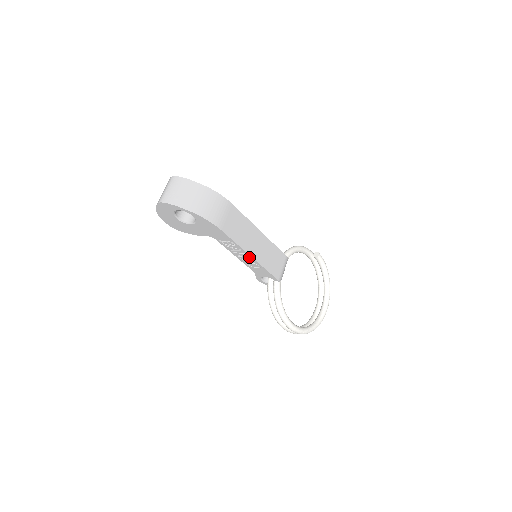
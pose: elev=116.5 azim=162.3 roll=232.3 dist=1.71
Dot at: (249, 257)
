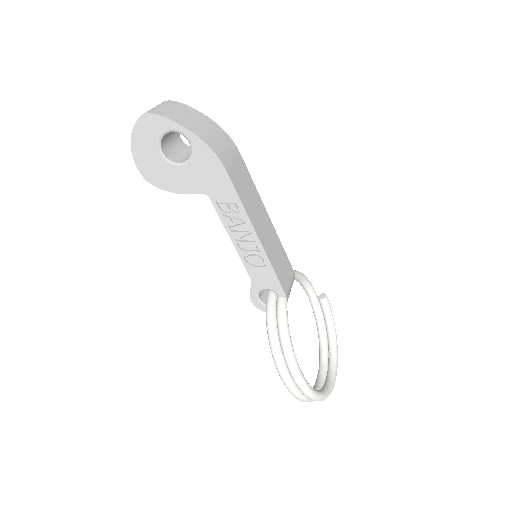
Dot at: (254, 239)
